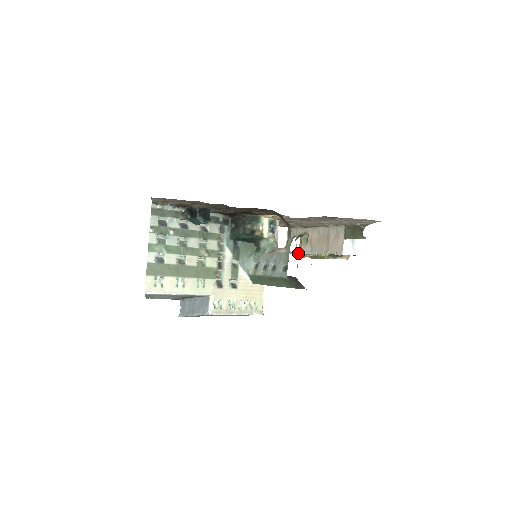
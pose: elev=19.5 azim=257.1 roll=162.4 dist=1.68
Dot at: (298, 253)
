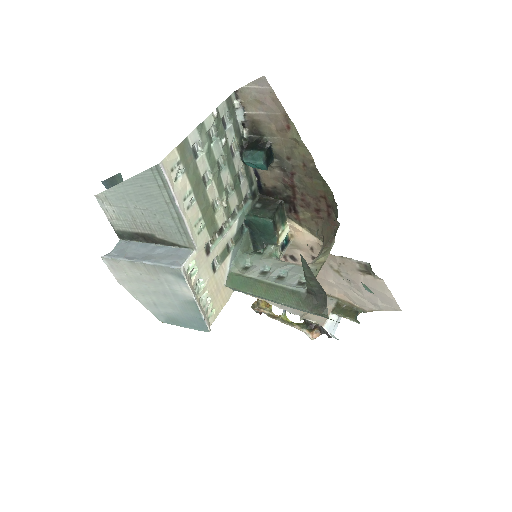
Dot at: (254, 303)
